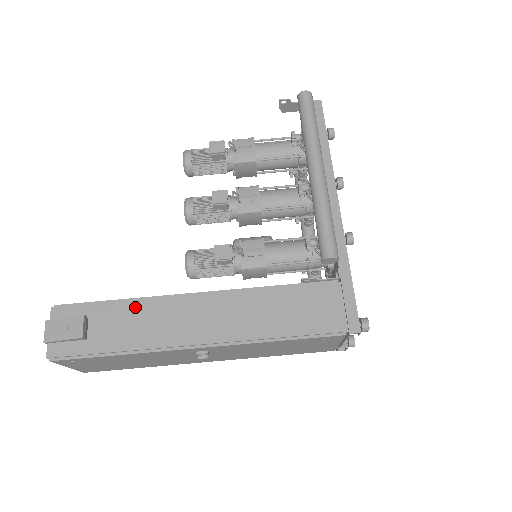
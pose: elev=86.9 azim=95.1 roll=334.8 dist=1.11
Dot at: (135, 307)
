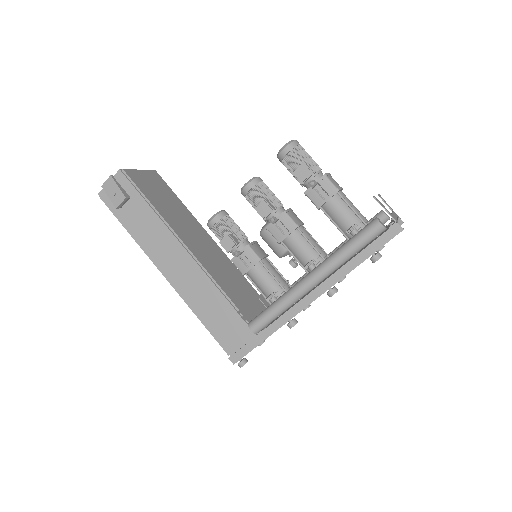
Dot at: (155, 220)
